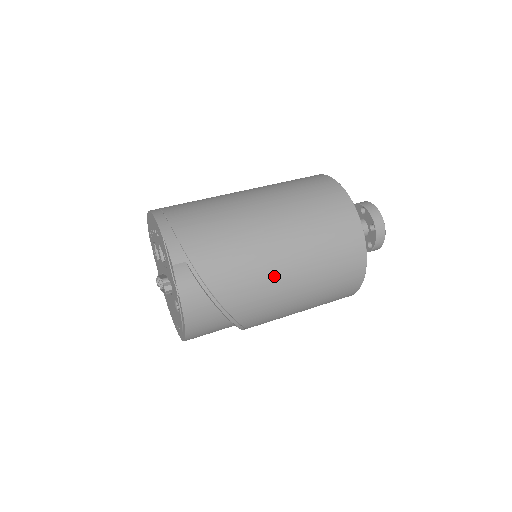
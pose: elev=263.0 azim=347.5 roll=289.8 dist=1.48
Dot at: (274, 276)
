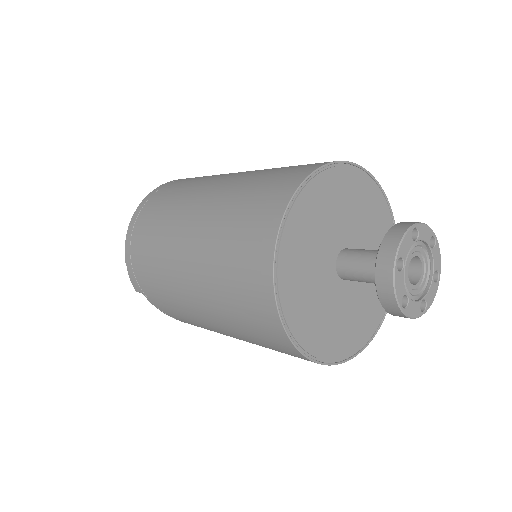
Dot at: (214, 330)
